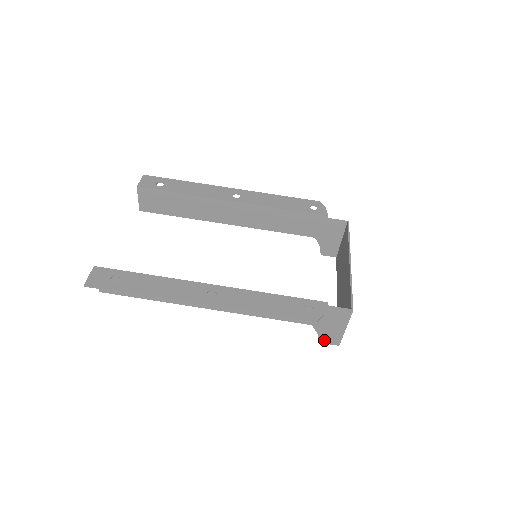
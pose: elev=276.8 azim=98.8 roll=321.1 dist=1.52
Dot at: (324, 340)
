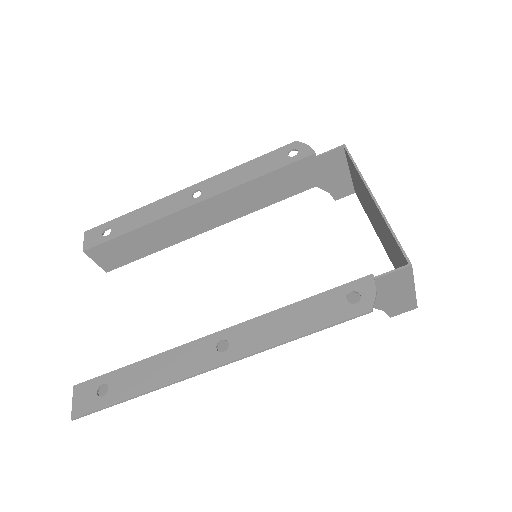
Dot at: (395, 312)
